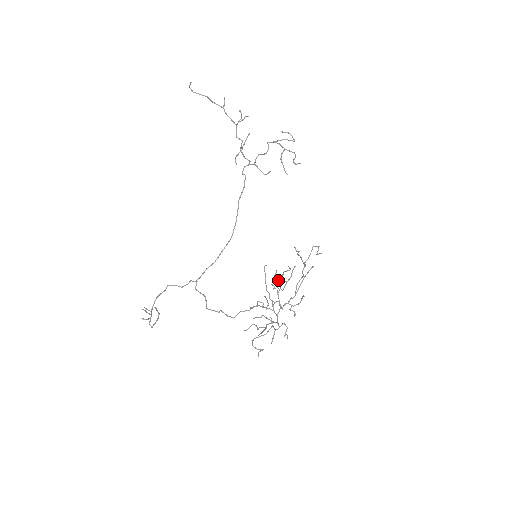
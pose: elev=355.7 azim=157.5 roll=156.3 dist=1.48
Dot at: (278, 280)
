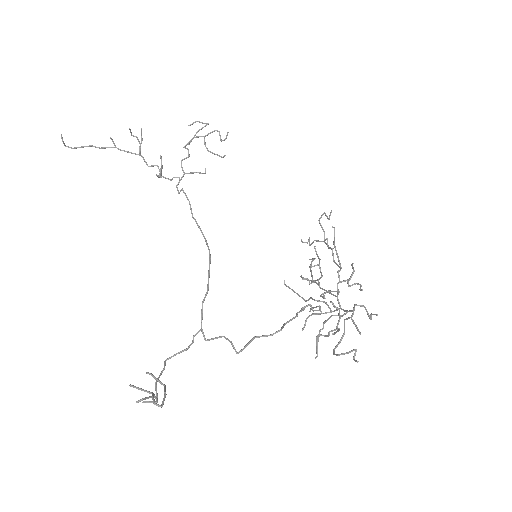
Dot at: (310, 280)
